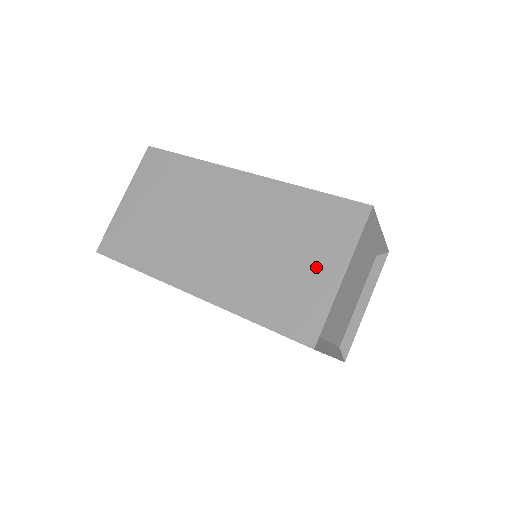
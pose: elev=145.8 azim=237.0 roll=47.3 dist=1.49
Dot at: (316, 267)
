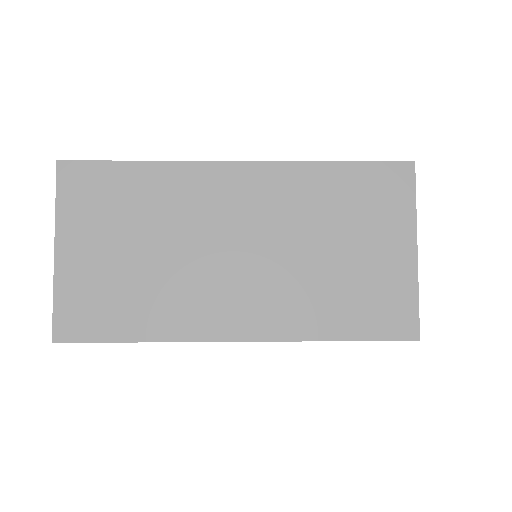
Dot at: occluded
